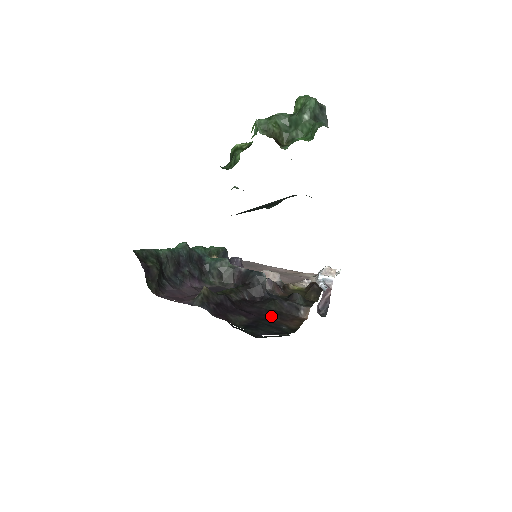
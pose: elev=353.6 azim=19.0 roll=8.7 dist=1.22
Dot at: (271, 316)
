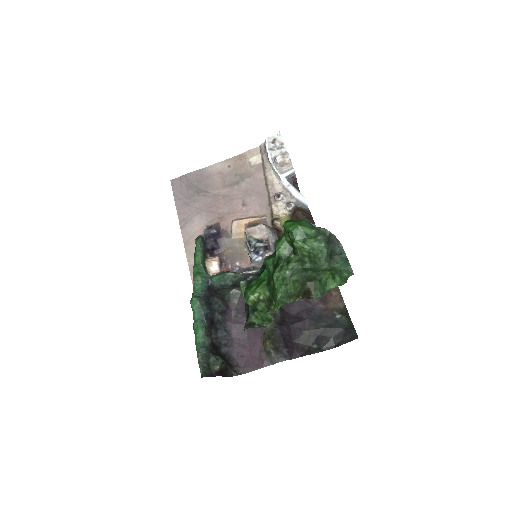
Dot at: (315, 306)
